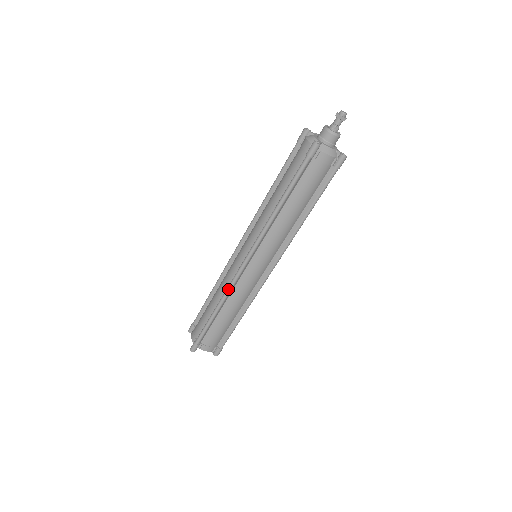
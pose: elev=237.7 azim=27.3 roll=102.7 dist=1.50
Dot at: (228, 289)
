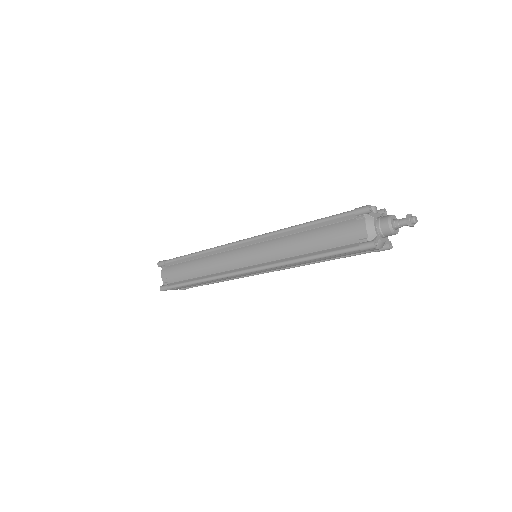
Dot at: (220, 278)
